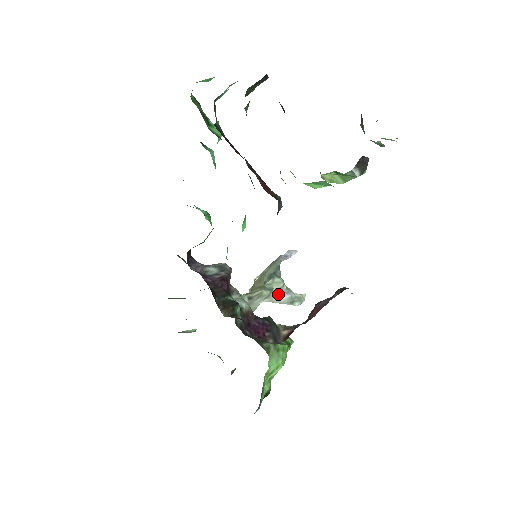
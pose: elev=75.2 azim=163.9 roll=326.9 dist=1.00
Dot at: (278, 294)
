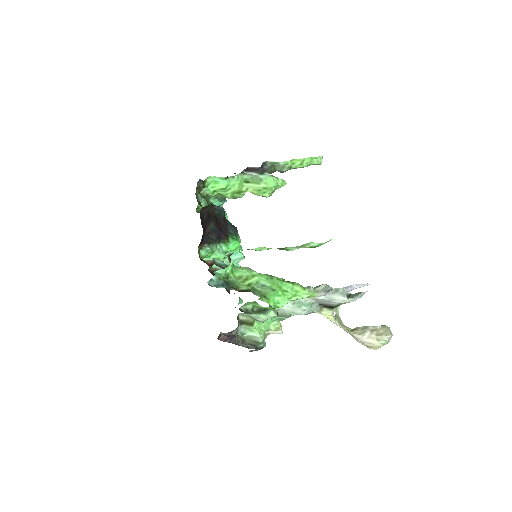
Dot at: (324, 293)
